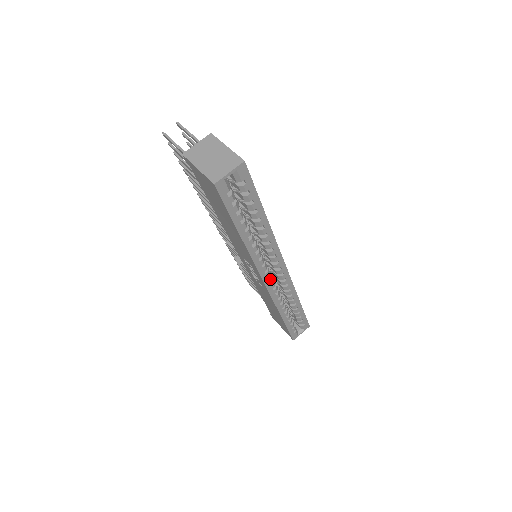
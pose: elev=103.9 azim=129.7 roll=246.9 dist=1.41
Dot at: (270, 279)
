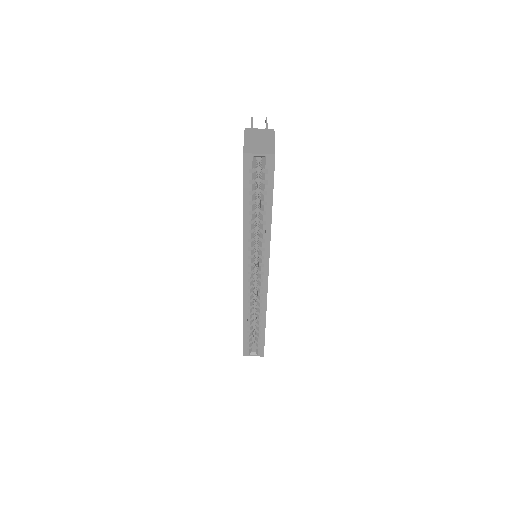
Dot at: (250, 275)
